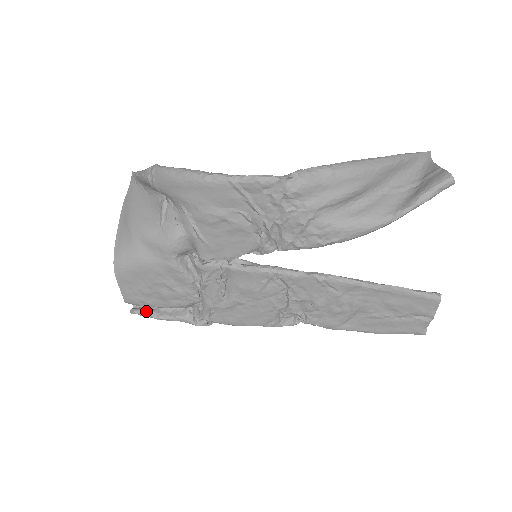
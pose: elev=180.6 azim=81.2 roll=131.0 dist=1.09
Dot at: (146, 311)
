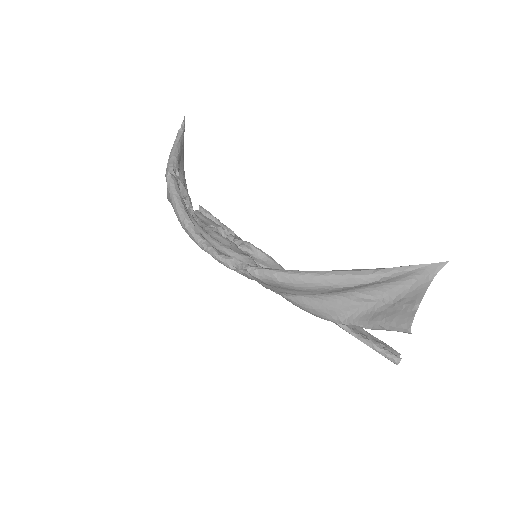
Dot at: occluded
